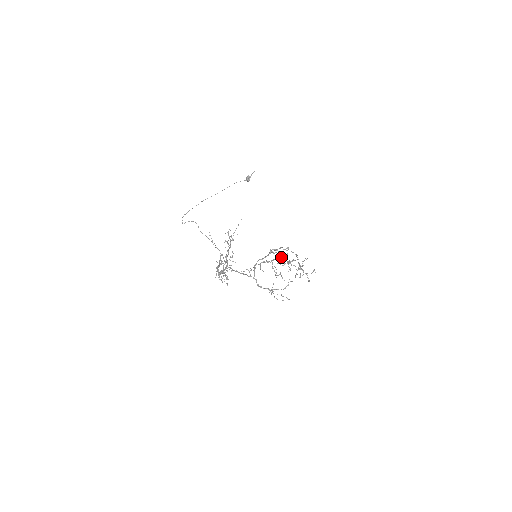
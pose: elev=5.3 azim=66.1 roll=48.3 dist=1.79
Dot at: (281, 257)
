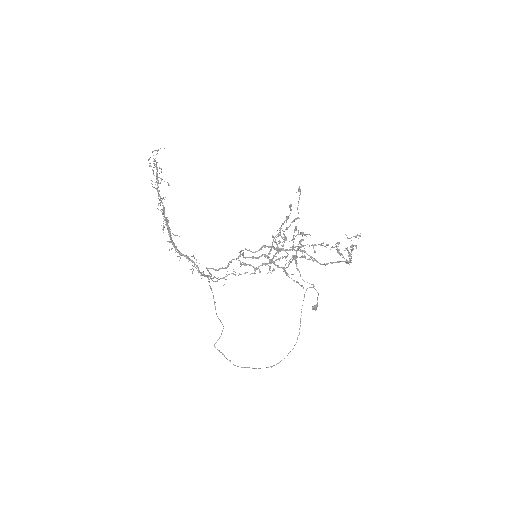
Dot at: (298, 248)
